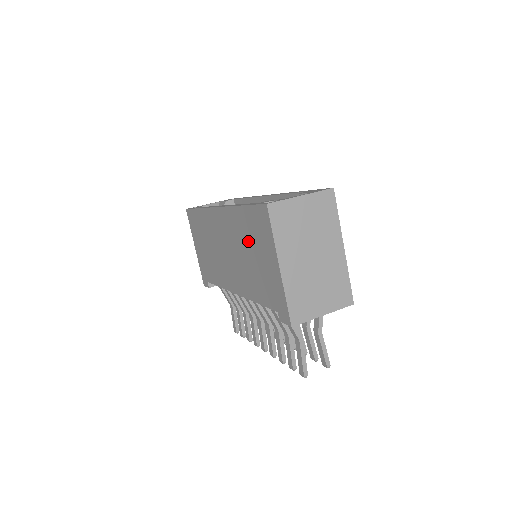
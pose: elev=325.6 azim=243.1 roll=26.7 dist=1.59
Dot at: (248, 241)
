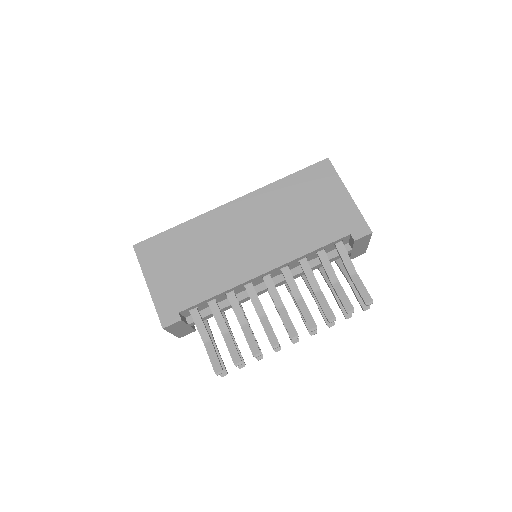
Dot at: (298, 200)
